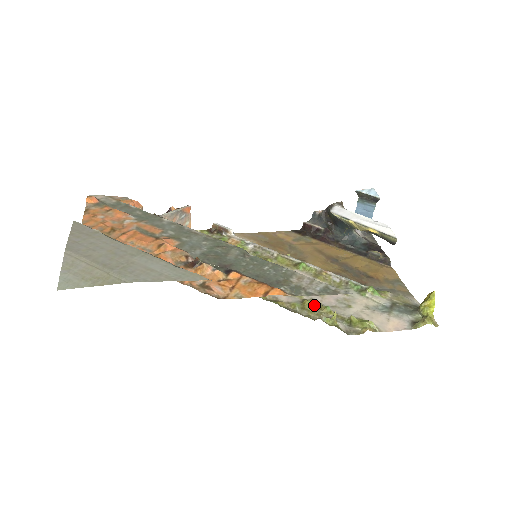
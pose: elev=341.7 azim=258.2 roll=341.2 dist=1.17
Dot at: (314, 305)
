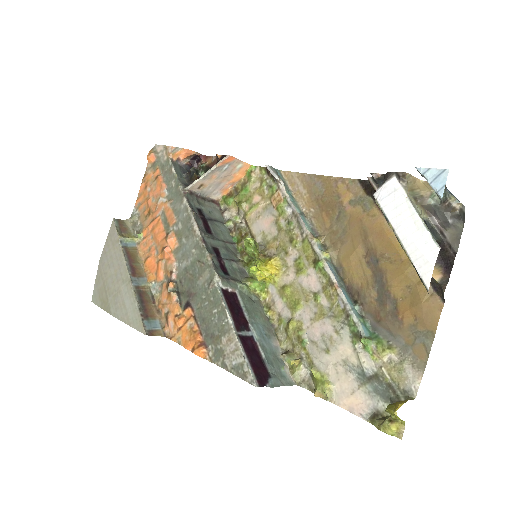
Dot at: (295, 332)
